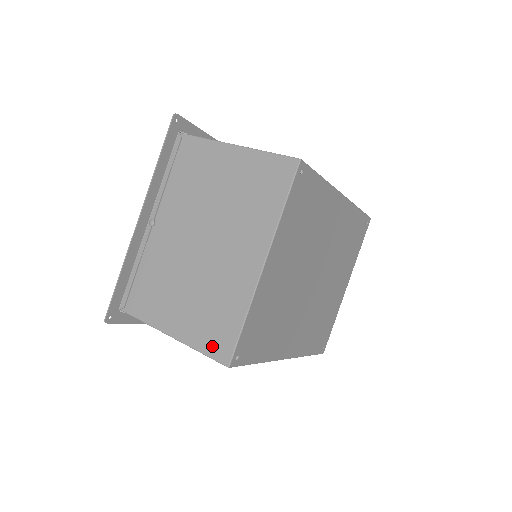
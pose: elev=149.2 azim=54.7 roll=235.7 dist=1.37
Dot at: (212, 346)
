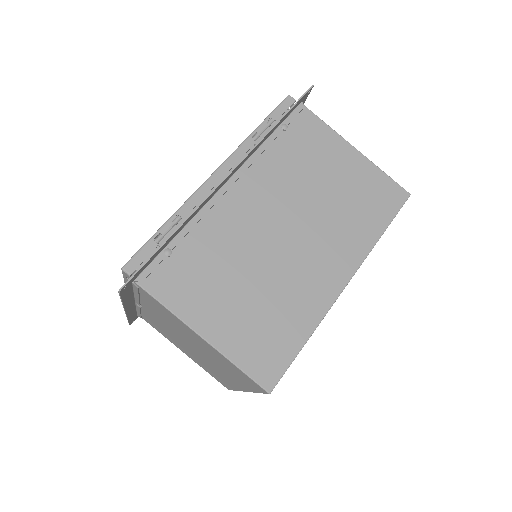
Dot at: (215, 378)
